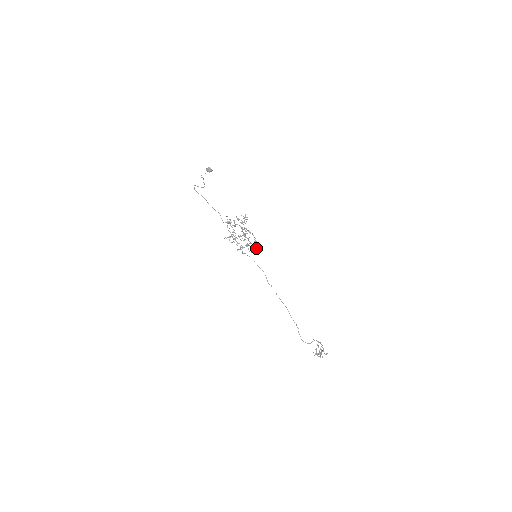
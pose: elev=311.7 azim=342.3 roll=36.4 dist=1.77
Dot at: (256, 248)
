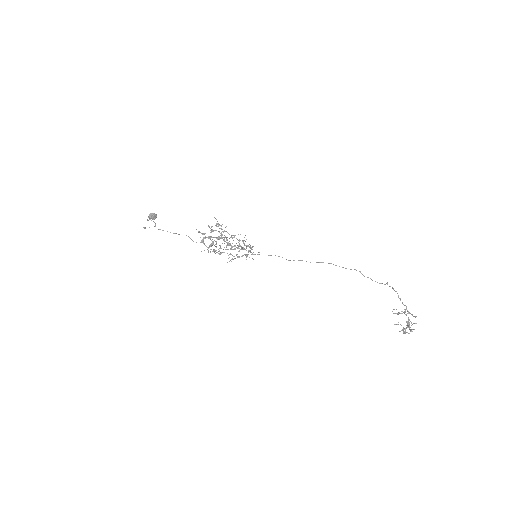
Dot at: (250, 247)
